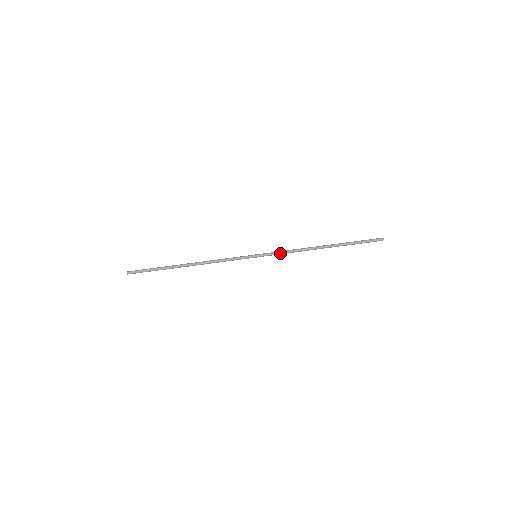
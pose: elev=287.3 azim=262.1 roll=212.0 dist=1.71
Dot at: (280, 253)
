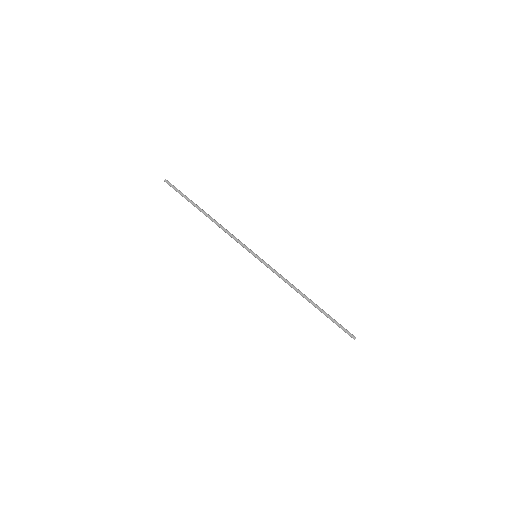
Dot at: (273, 272)
